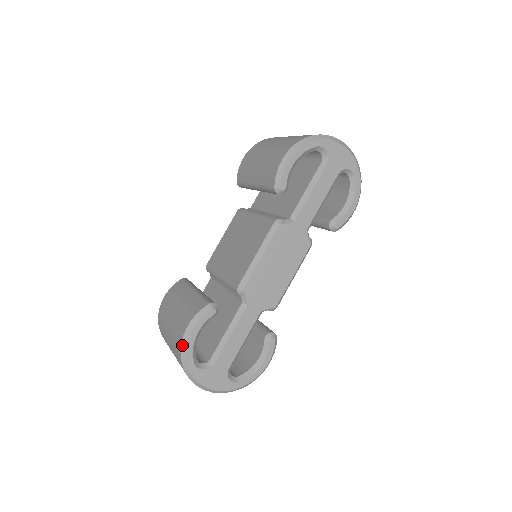
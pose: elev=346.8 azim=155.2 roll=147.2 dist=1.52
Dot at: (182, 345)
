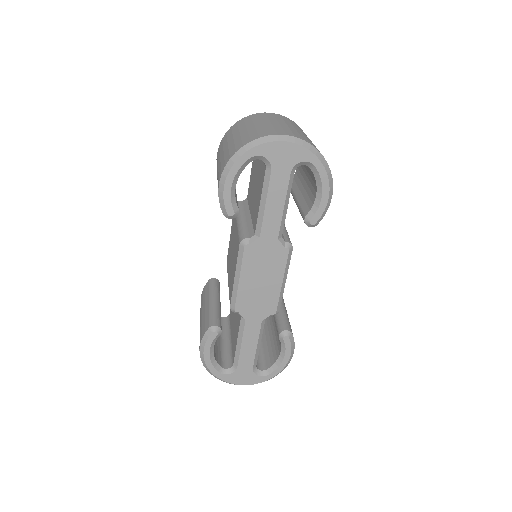
Dot at: (202, 362)
